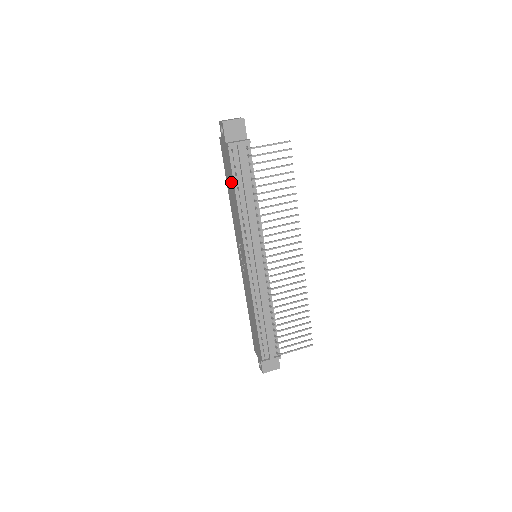
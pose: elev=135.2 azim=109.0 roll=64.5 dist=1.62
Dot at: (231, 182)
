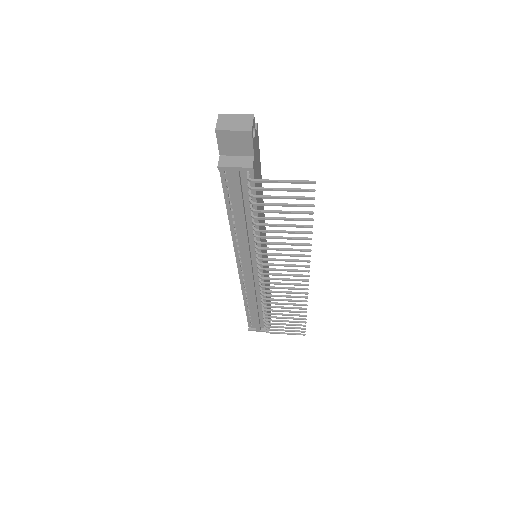
Dot at: occluded
